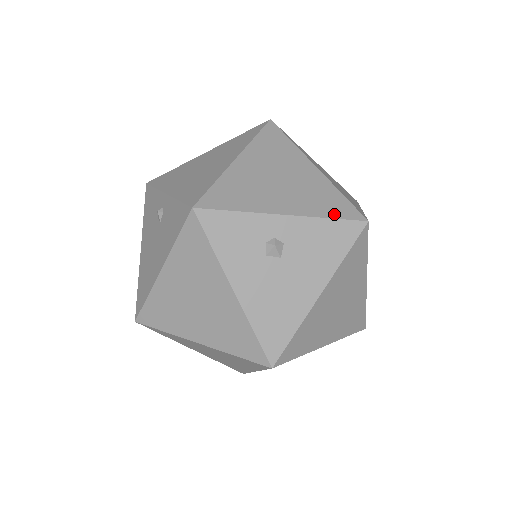
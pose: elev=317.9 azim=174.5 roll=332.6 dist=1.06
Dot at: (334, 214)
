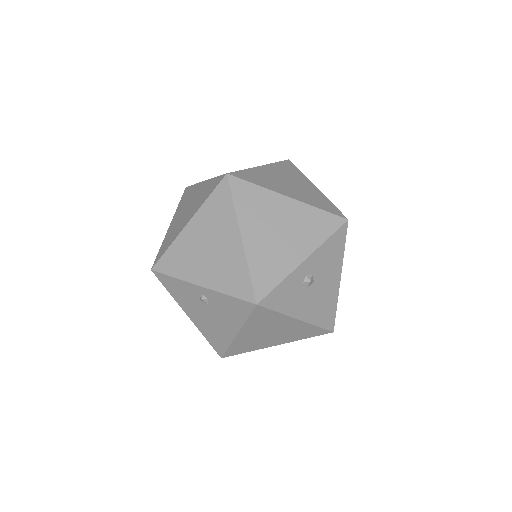
Dot at: (328, 232)
